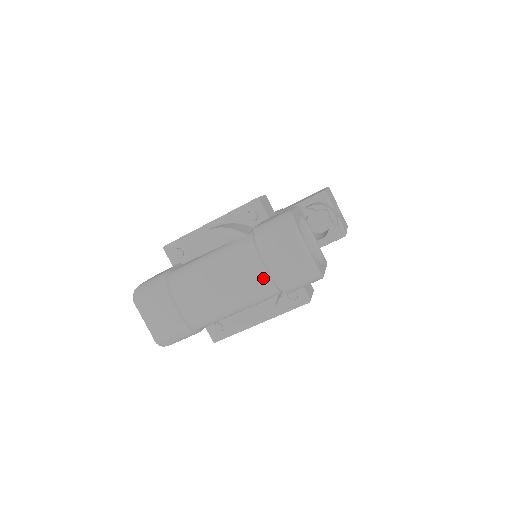
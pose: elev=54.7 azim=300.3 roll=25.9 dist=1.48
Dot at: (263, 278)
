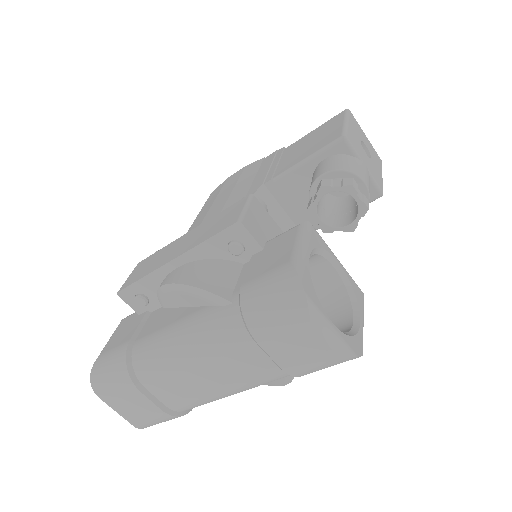
Dot at: (268, 367)
